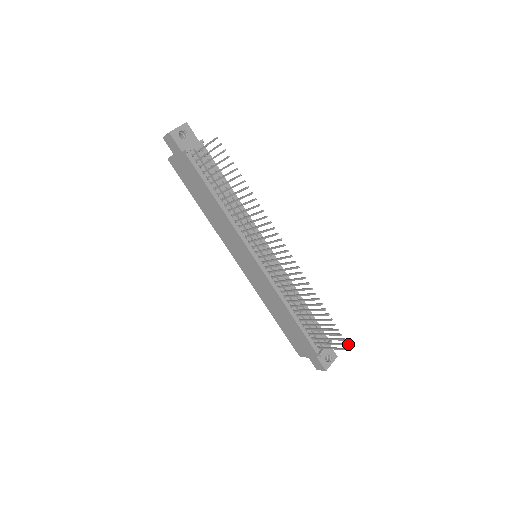
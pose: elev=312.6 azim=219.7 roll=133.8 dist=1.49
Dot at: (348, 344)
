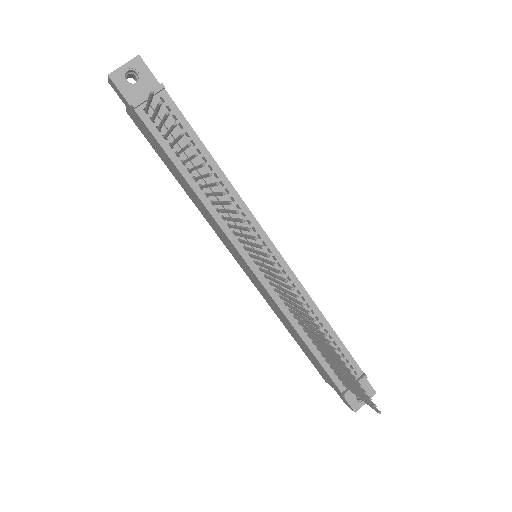
Dot at: (376, 406)
